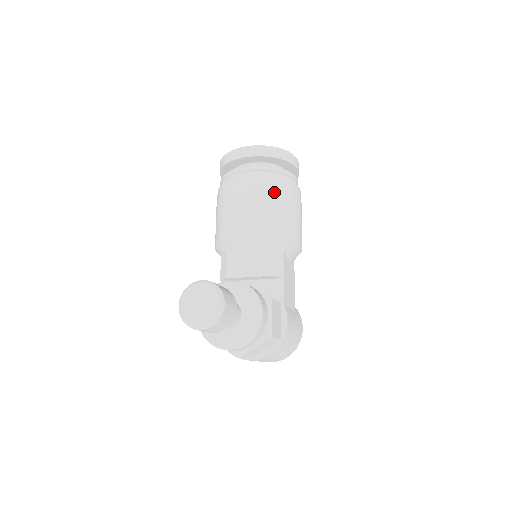
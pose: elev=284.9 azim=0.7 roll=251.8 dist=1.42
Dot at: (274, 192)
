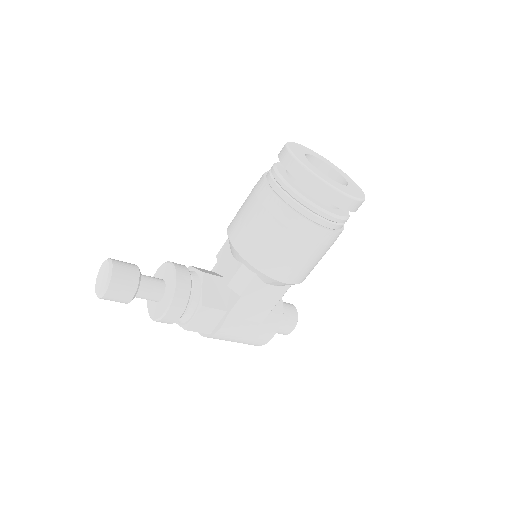
Dot at: (274, 219)
